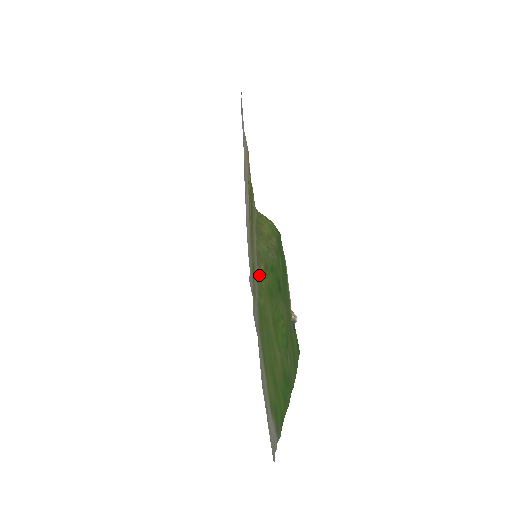
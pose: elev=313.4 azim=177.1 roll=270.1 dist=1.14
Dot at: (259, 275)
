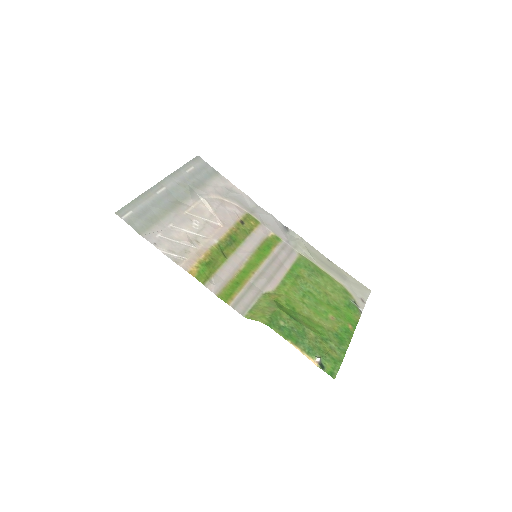
Dot at: (276, 294)
